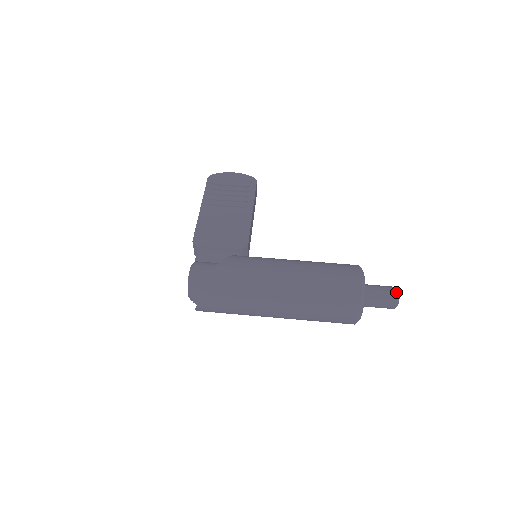
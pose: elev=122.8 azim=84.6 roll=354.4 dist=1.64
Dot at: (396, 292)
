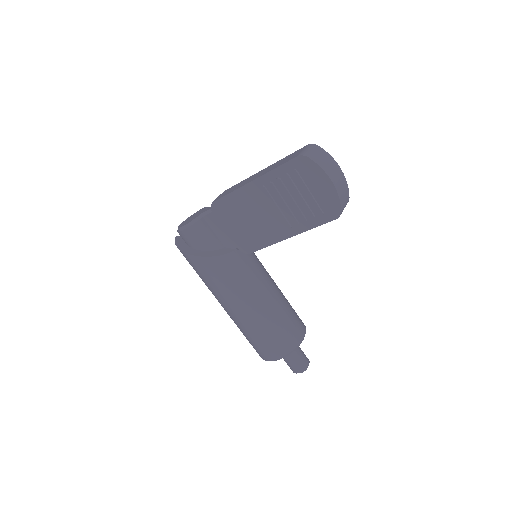
Dot at: (296, 373)
